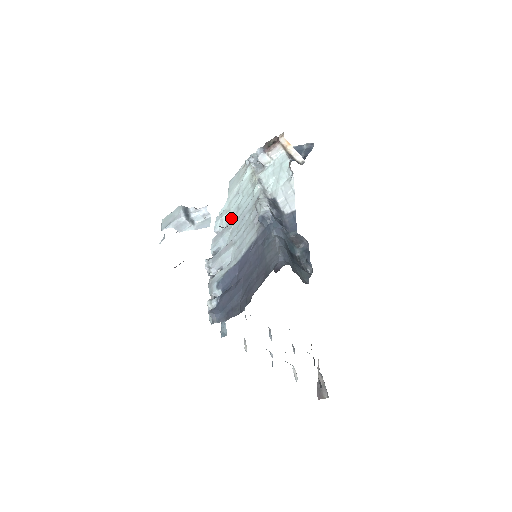
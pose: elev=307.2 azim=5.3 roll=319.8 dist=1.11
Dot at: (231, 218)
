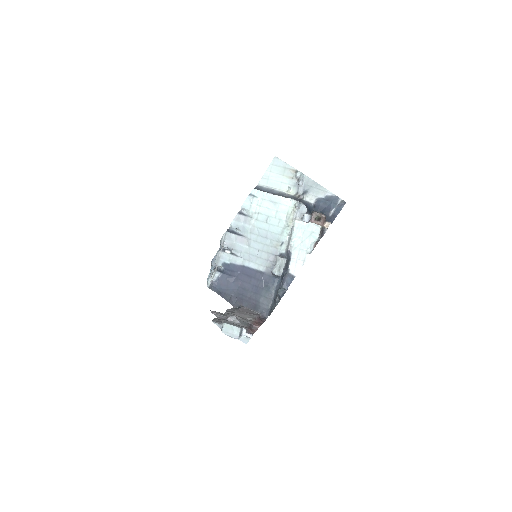
Dot at: (258, 217)
